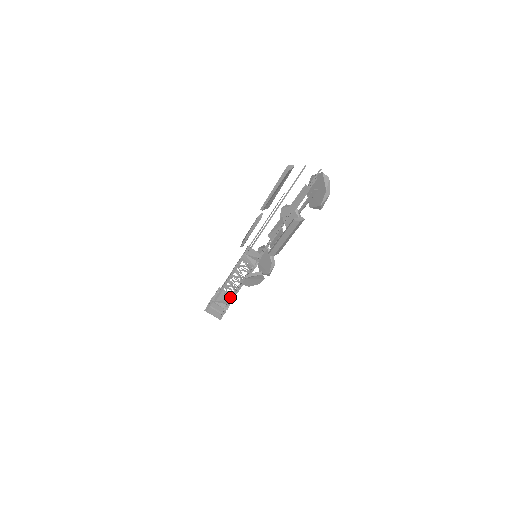
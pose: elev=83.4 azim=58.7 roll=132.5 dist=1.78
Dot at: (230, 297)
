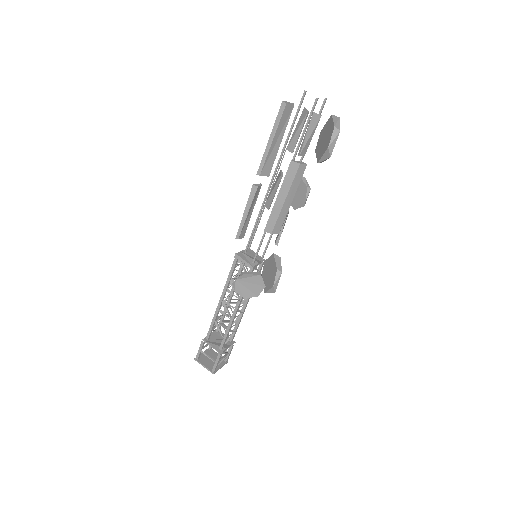
Dot at: (229, 341)
